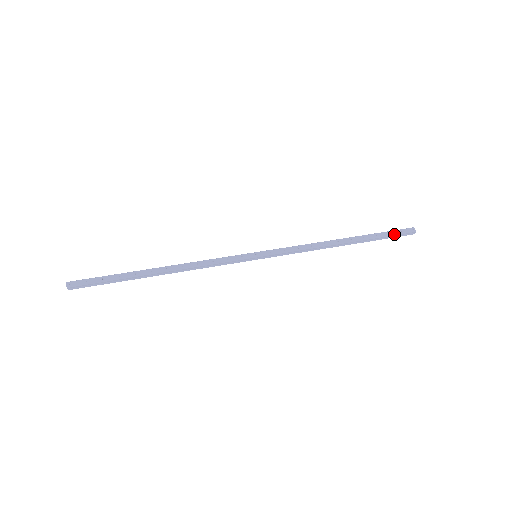
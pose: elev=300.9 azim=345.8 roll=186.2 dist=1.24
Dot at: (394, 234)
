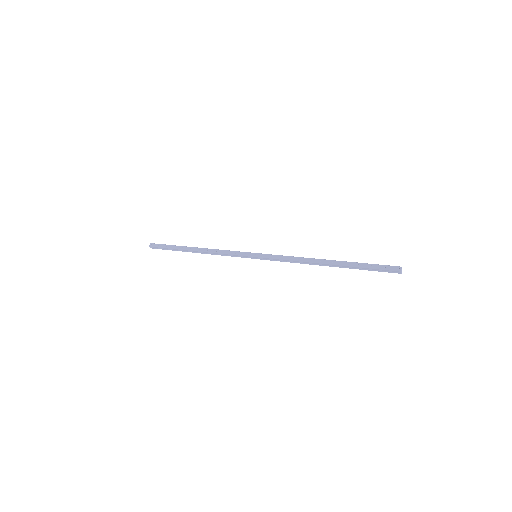
Dot at: (376, 268)
